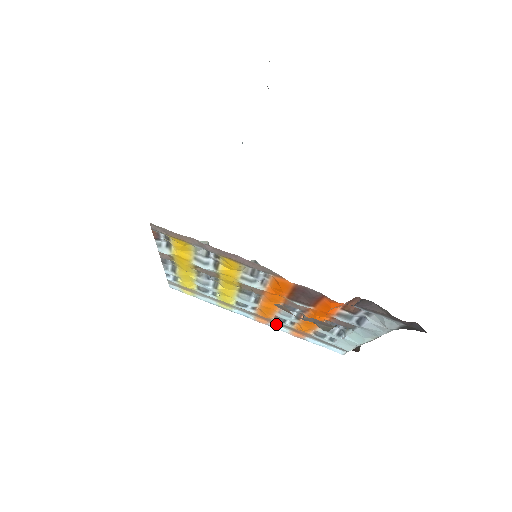
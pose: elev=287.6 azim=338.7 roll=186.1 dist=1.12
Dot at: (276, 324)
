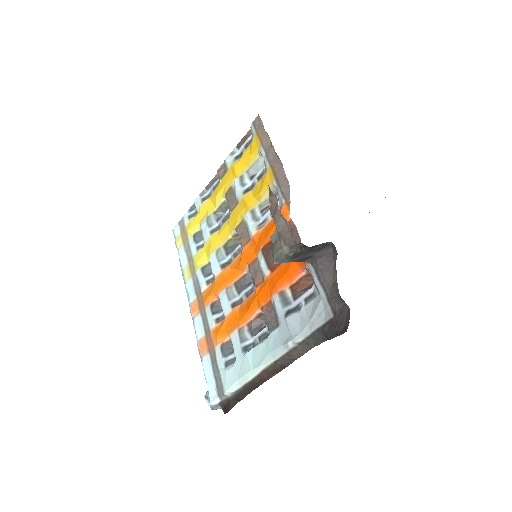
Dot at: (201, 320)
